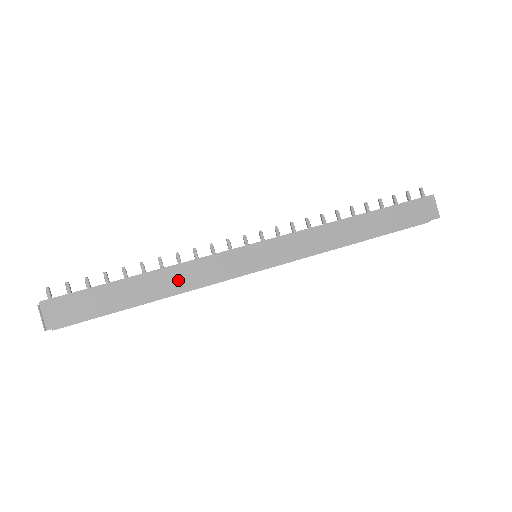
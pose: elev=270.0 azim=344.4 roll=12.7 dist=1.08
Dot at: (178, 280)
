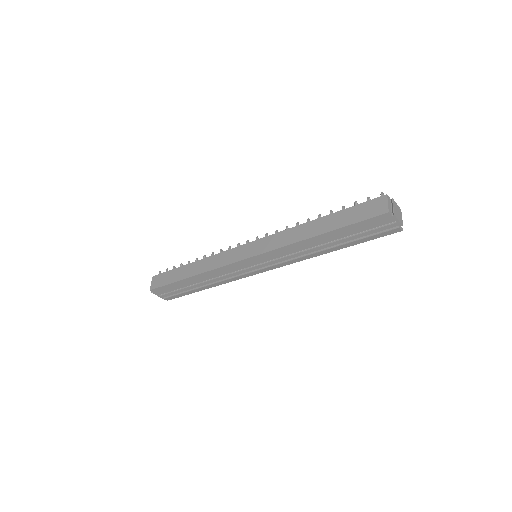
Dot at: (205, 266)
